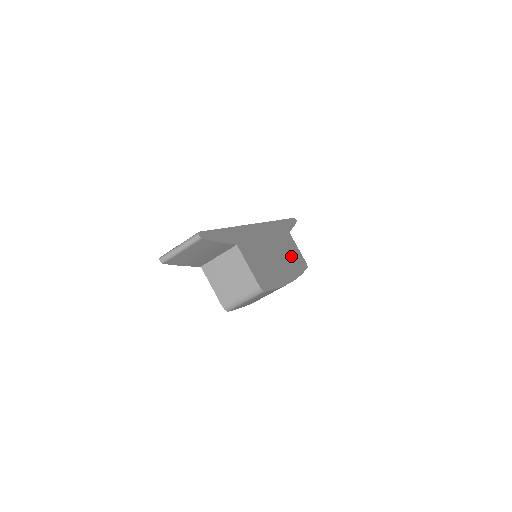
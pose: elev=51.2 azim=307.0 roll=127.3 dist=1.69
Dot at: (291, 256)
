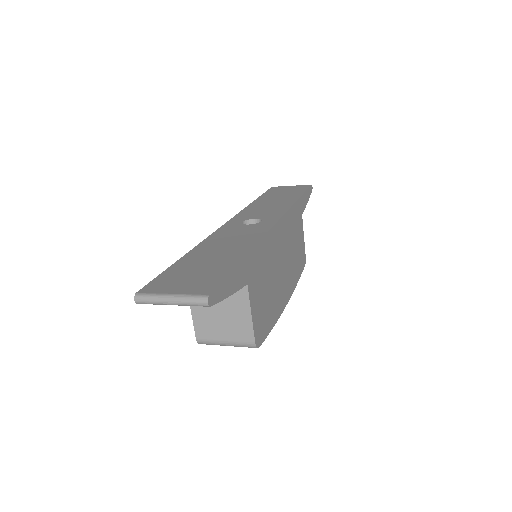
Dot at: (295, 258)
